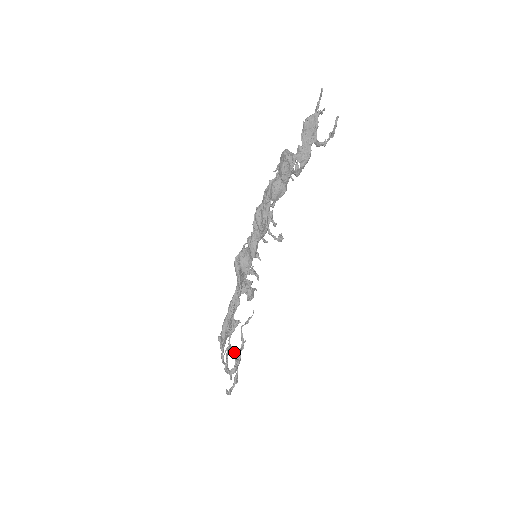
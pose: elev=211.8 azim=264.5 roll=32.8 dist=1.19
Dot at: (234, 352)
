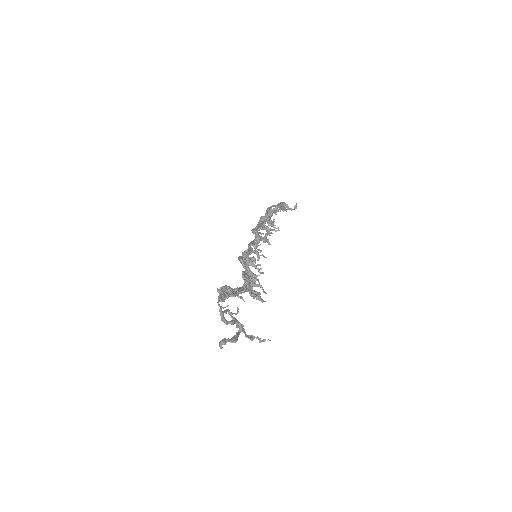
Dot at: (235, 319)
